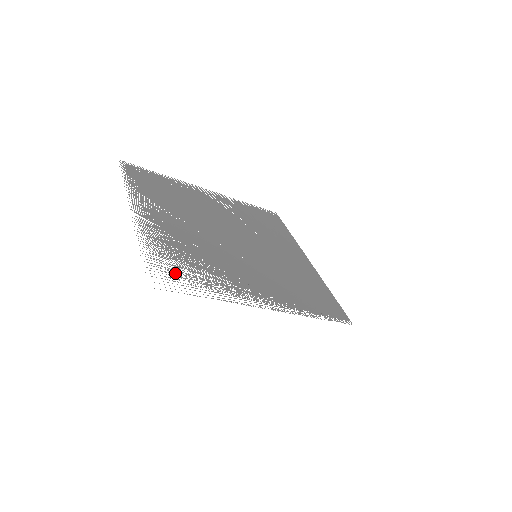
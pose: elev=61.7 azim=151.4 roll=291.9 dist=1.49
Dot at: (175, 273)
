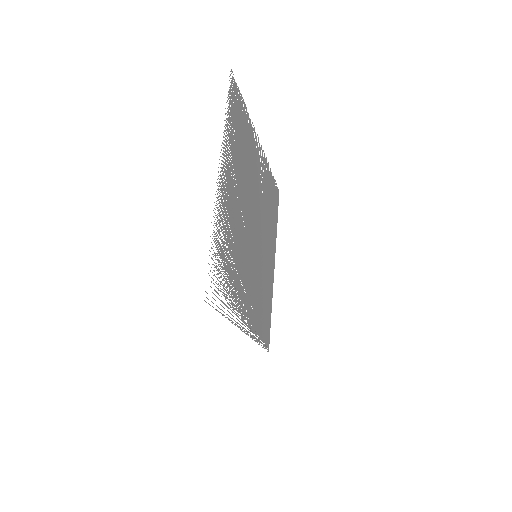
Dot at: (217, 278)
